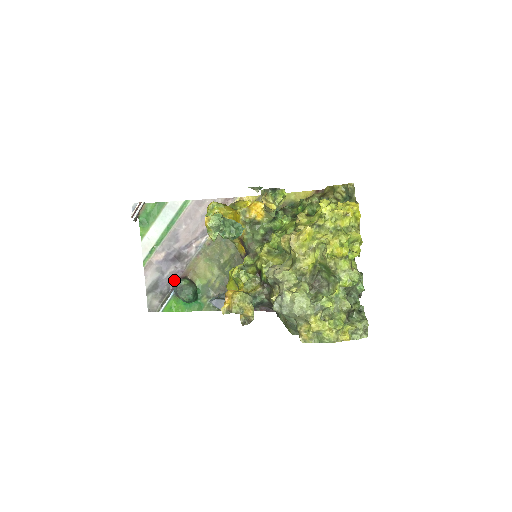
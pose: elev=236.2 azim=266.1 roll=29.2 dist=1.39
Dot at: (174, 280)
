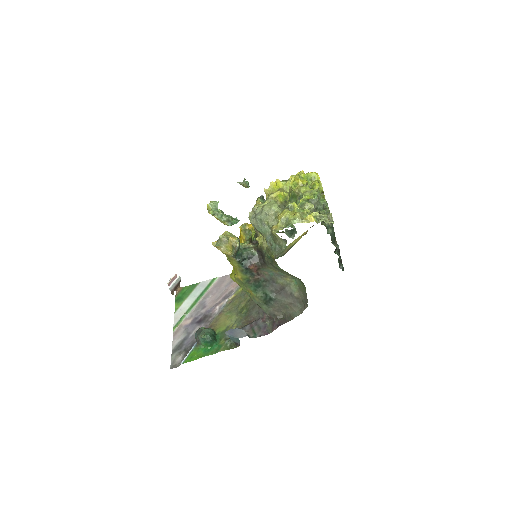
Dot at: occluded
